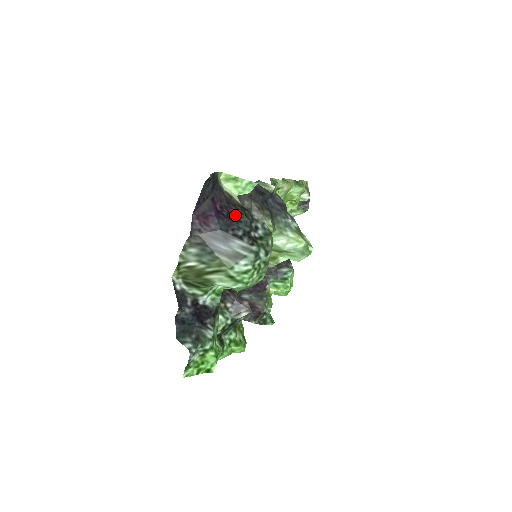
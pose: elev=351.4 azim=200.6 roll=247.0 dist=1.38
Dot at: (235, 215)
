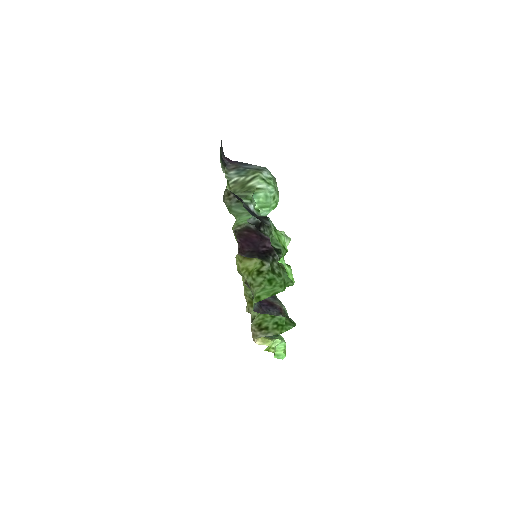
Dot at: occluded
